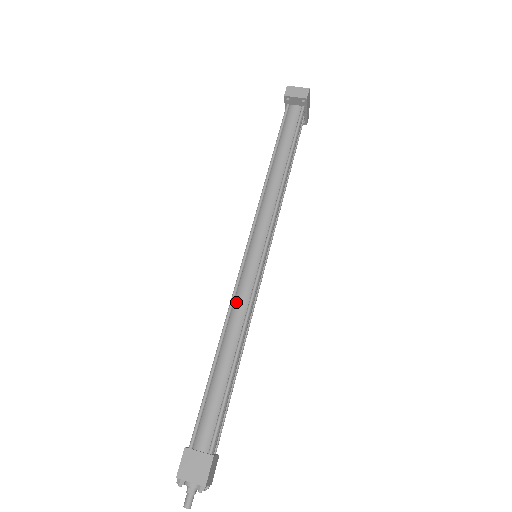
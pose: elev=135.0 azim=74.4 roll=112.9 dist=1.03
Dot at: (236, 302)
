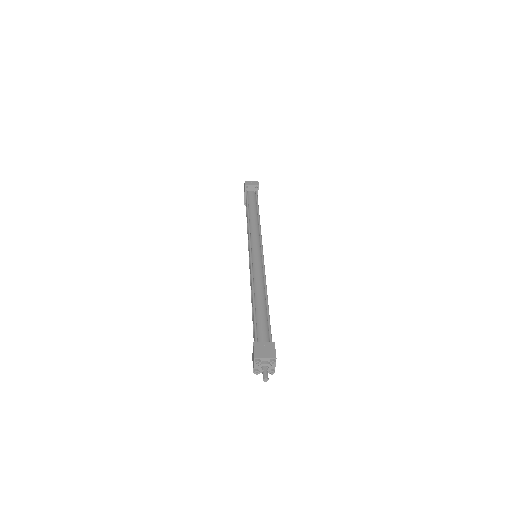
Dot at: (255, 274)
